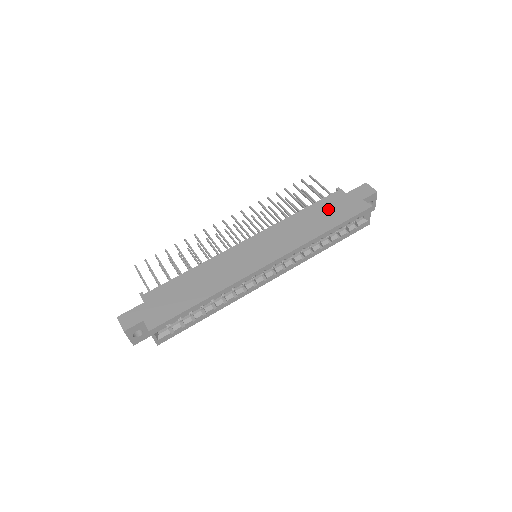
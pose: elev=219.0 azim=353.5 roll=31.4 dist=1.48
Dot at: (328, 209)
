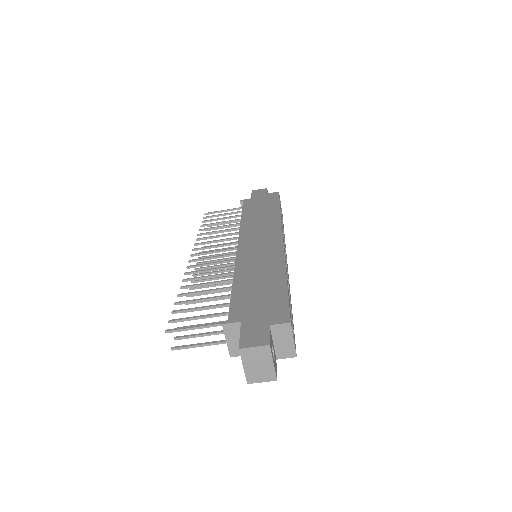
Dot at: (257, 206)
